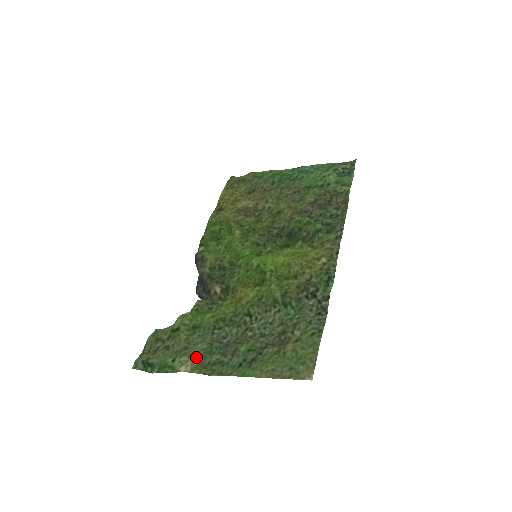
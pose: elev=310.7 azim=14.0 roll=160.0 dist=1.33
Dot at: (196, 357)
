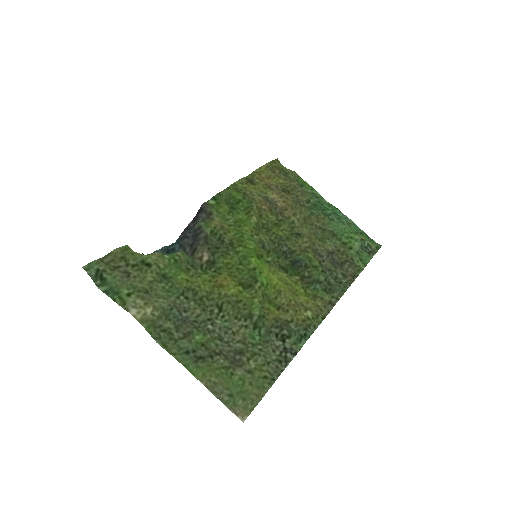
Dot at: (153, 310)
